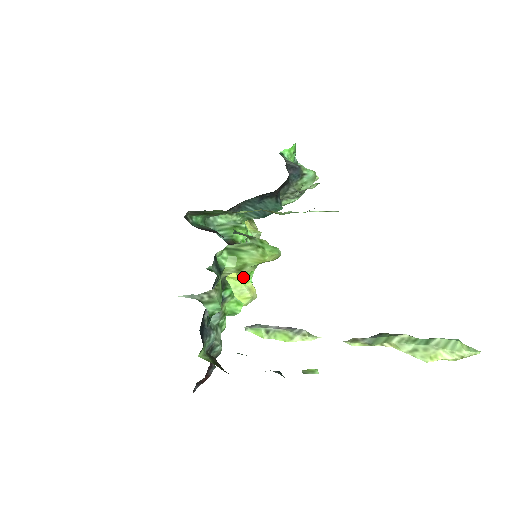
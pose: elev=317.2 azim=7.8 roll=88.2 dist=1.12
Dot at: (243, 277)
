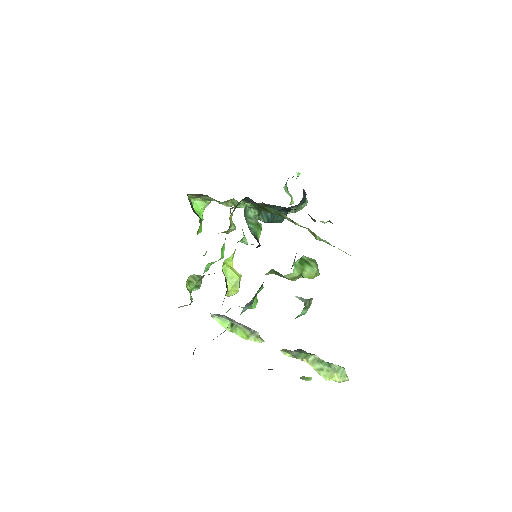
Dot at: occluded
